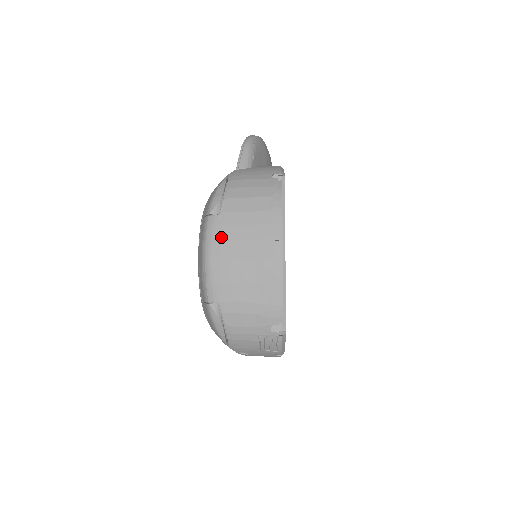
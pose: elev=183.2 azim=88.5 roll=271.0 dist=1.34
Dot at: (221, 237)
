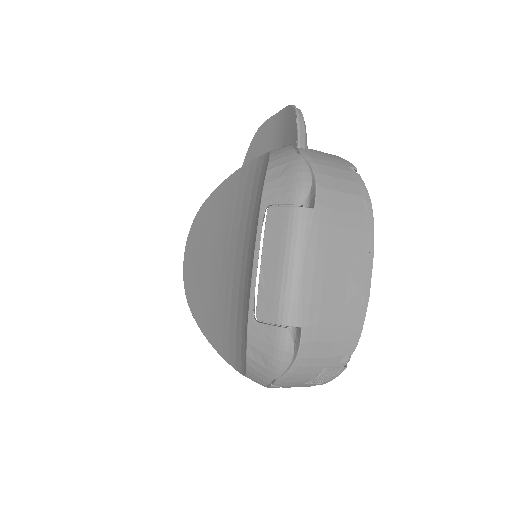
Dot at: (317, 239)
